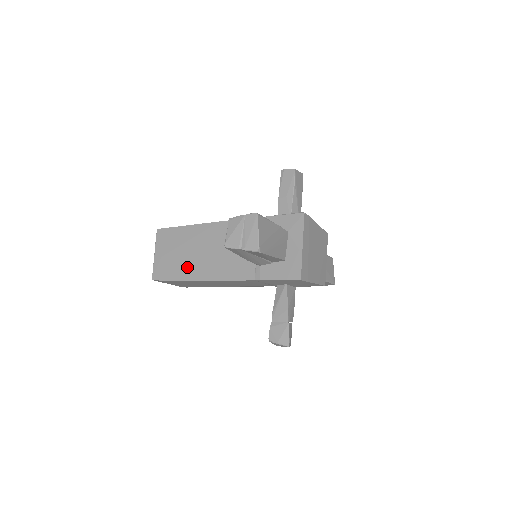
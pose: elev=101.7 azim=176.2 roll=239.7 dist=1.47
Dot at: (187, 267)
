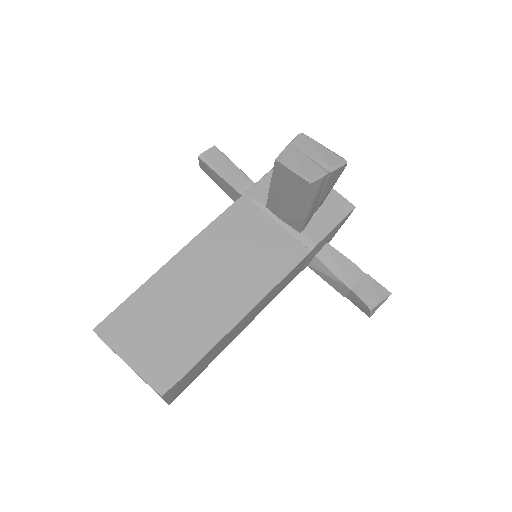
Dot at: (205, 323)
